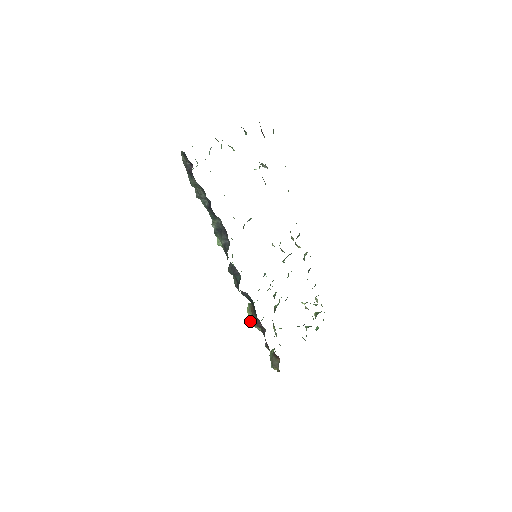
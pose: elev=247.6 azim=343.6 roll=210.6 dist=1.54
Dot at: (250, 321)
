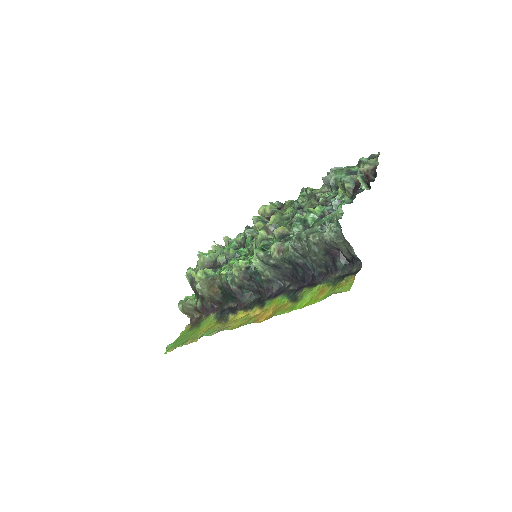
Dot at: (197, 288)
